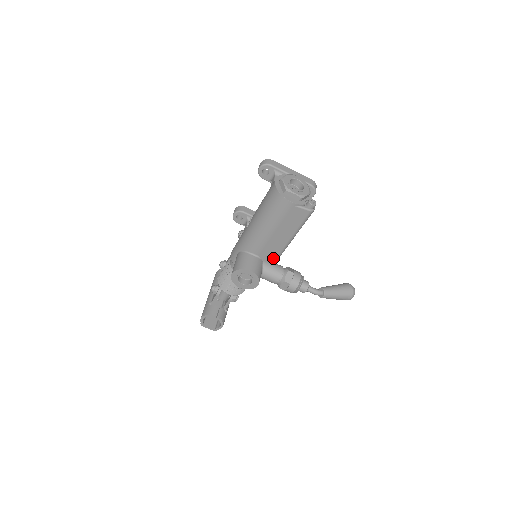
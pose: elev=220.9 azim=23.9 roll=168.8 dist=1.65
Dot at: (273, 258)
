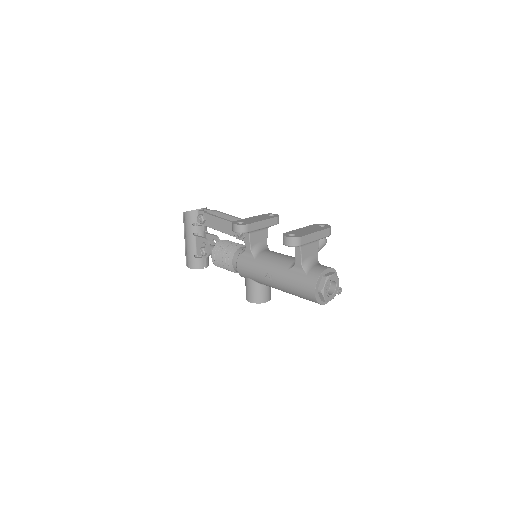
Dot at: occluded
